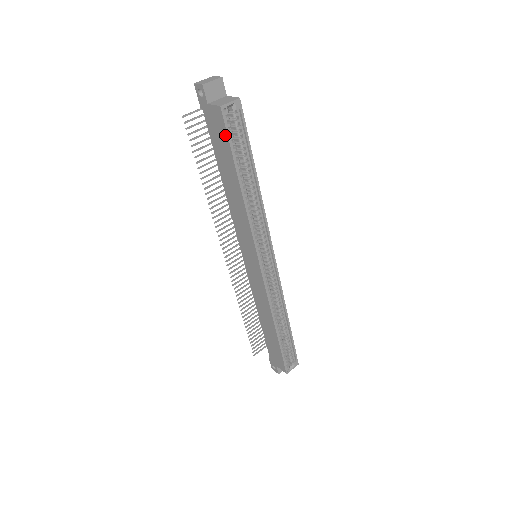
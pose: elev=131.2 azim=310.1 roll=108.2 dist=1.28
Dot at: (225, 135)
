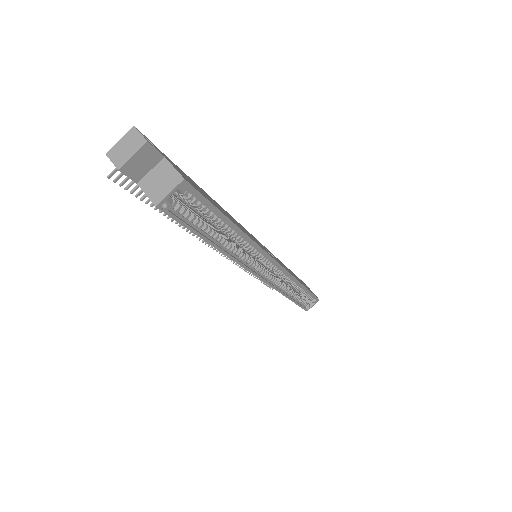
Dot at: (176, 220)
